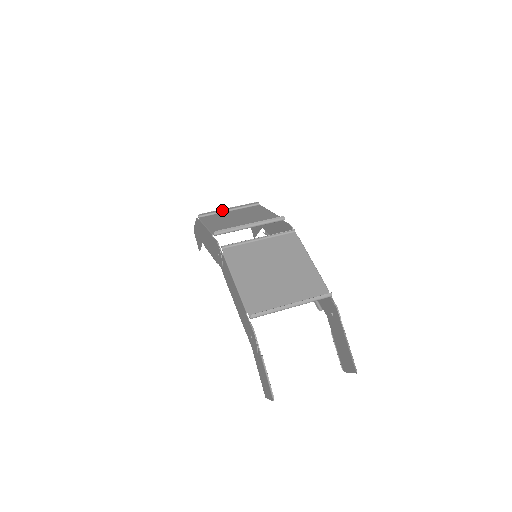
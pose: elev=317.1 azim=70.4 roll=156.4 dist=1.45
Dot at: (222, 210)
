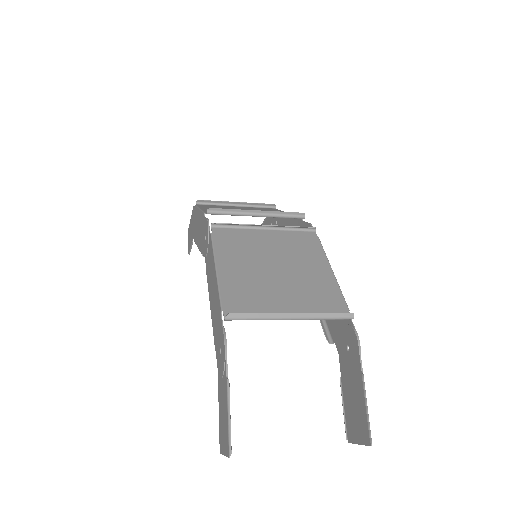
Dot at: (227, 203)
